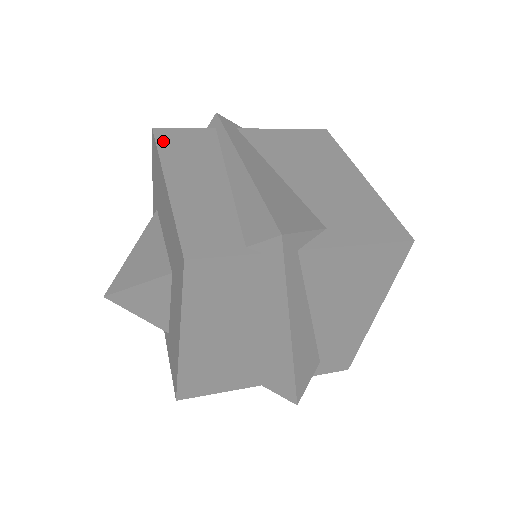
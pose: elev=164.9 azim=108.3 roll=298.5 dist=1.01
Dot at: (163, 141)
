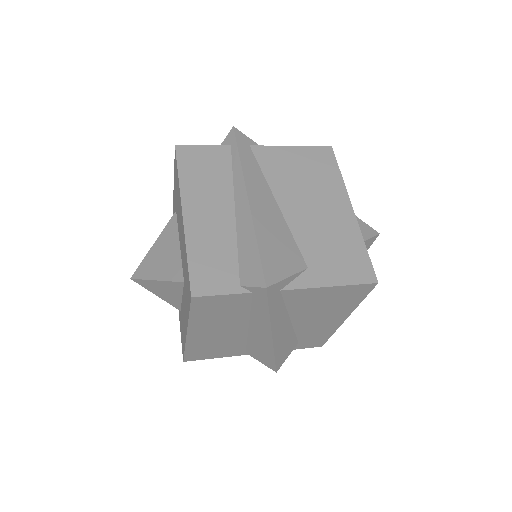
Dot at: (183, 162)
